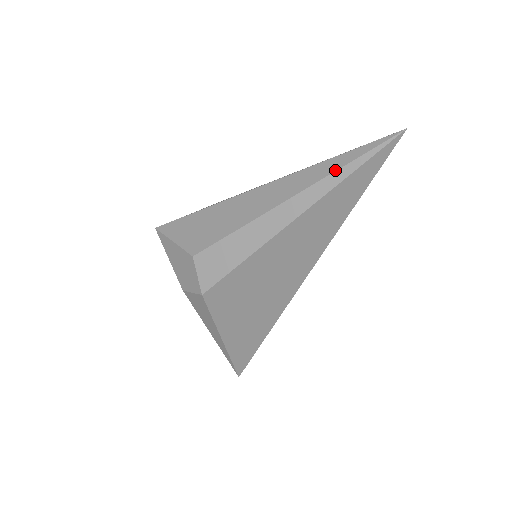
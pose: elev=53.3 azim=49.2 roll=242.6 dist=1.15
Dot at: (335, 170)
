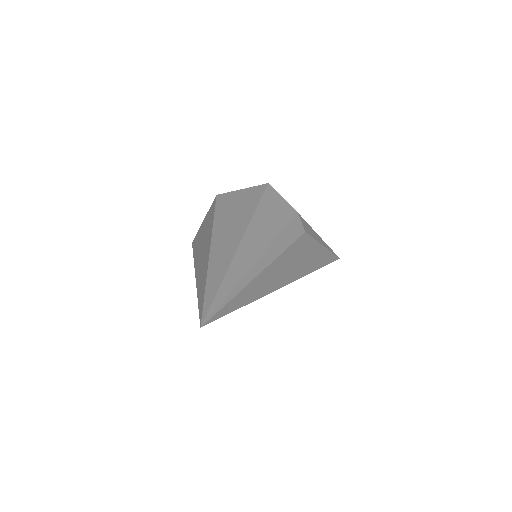
Dot at: occluded
